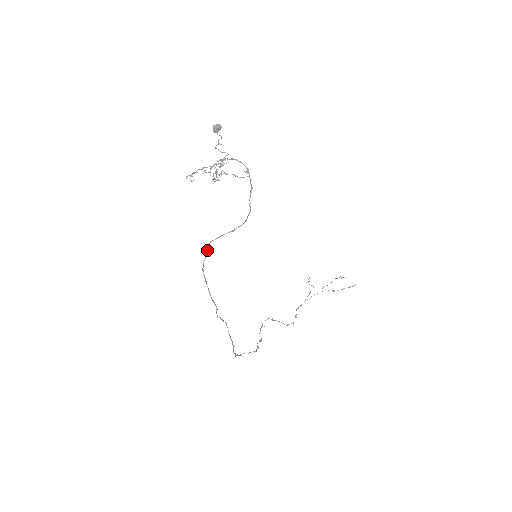
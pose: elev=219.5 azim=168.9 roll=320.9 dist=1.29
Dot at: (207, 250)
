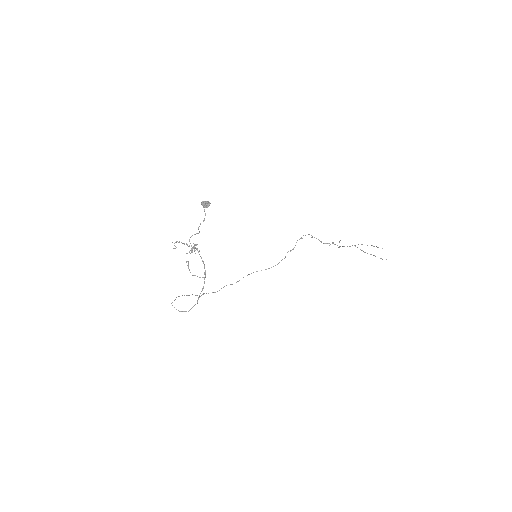
Dot at: occluded
